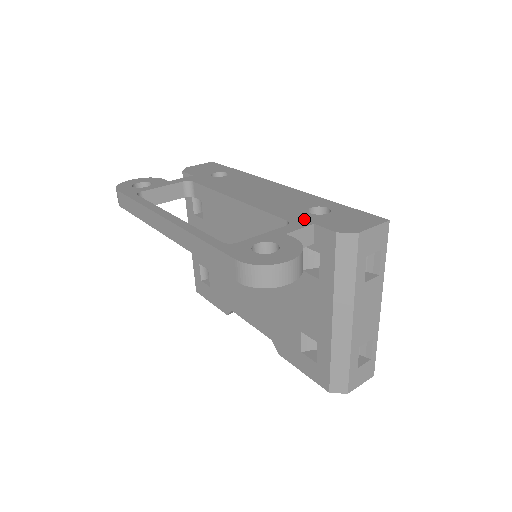
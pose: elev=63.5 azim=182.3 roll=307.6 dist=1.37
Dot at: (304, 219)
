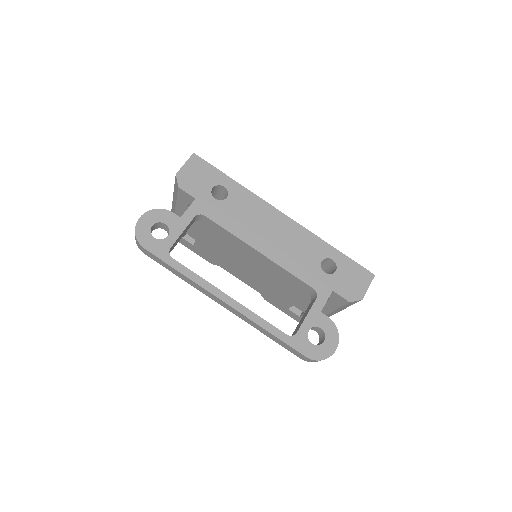
Dot at: (324, 285)
